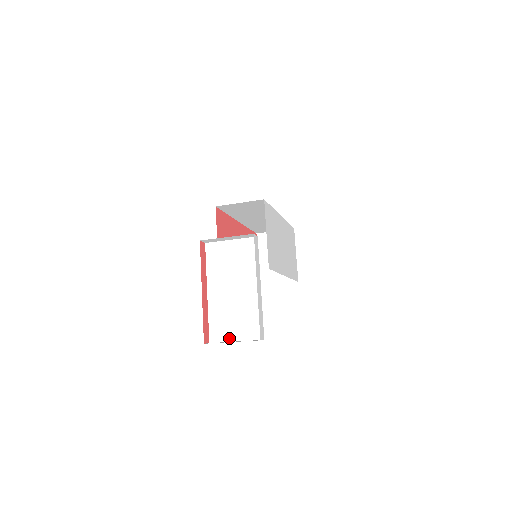
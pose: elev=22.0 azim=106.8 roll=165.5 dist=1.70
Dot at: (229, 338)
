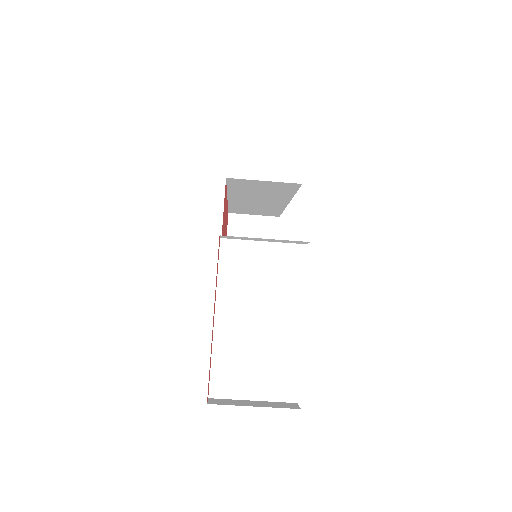
Dot at: (242, 394)
